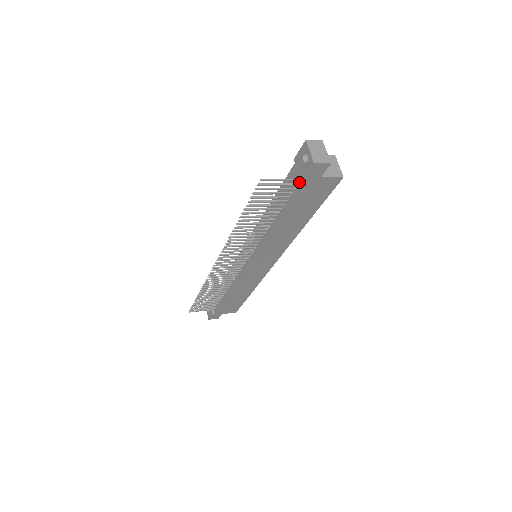
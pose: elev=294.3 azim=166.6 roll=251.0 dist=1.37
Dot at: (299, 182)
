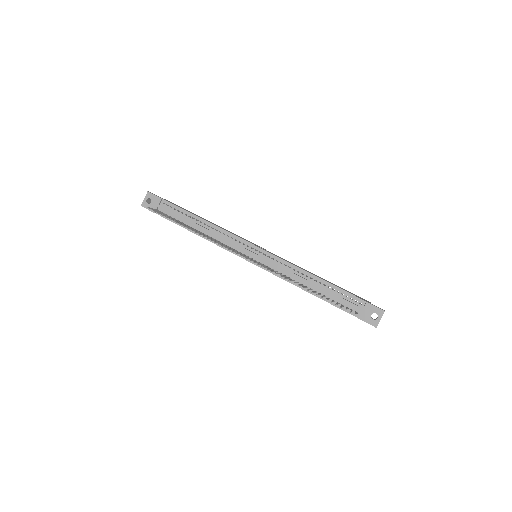
Dot at: (354, 312)
